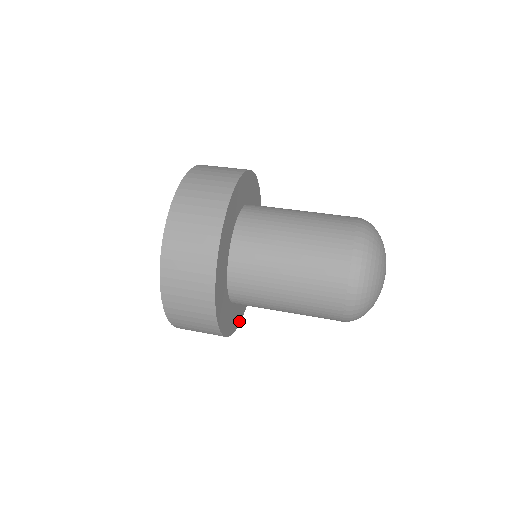
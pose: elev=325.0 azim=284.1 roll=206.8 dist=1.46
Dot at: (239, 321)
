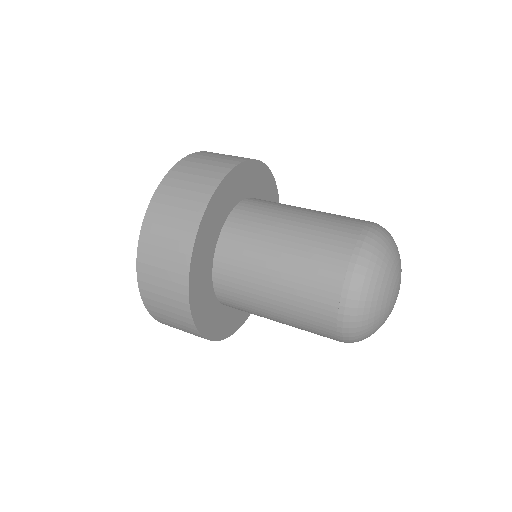
Dot at: (220, 337)
